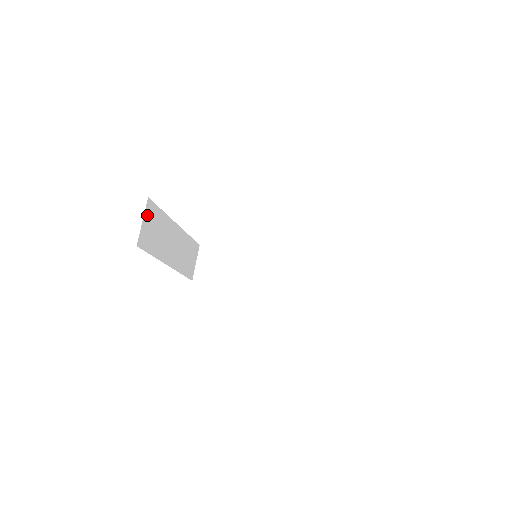
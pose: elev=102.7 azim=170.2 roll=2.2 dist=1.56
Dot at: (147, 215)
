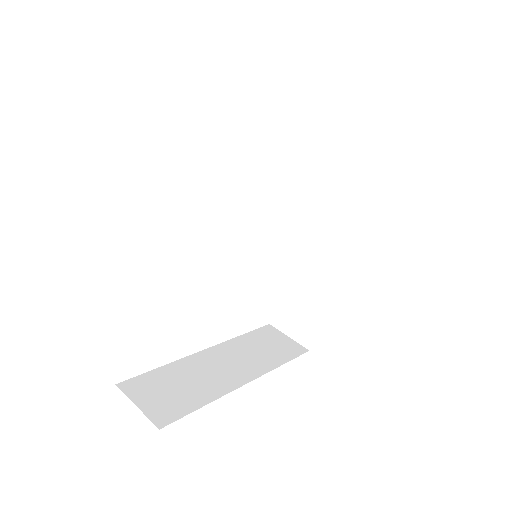
Dot at: (137, 395)
